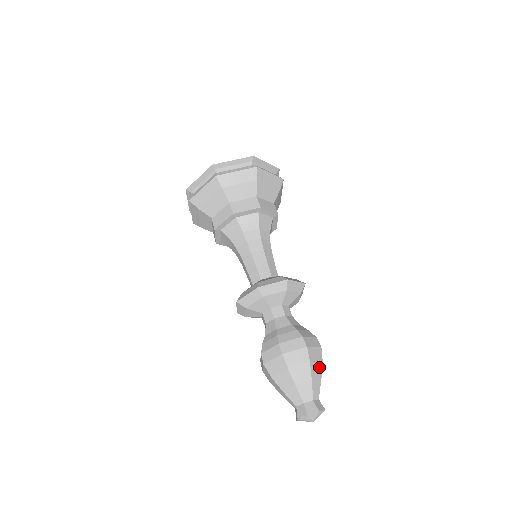
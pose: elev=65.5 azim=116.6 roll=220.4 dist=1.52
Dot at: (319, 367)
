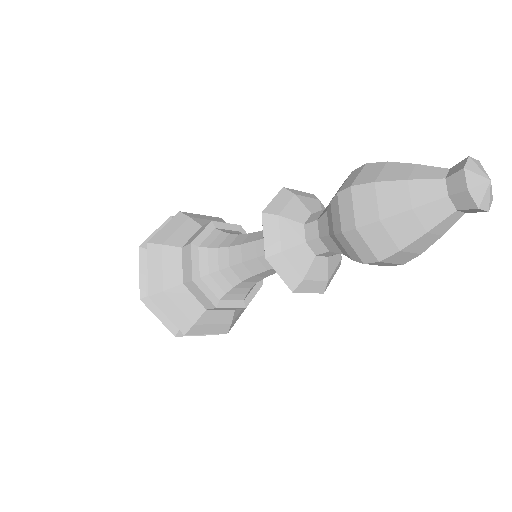
Dot at: occluded
